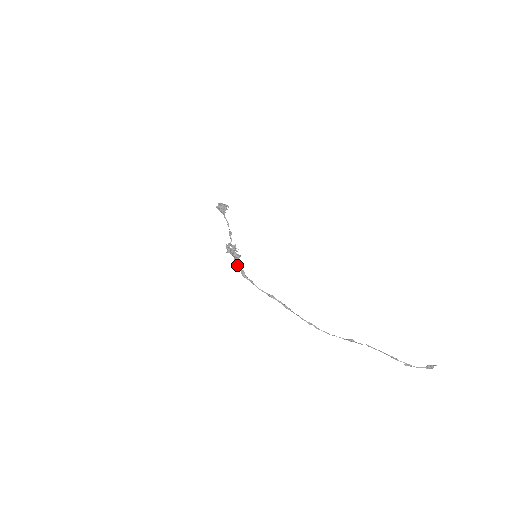
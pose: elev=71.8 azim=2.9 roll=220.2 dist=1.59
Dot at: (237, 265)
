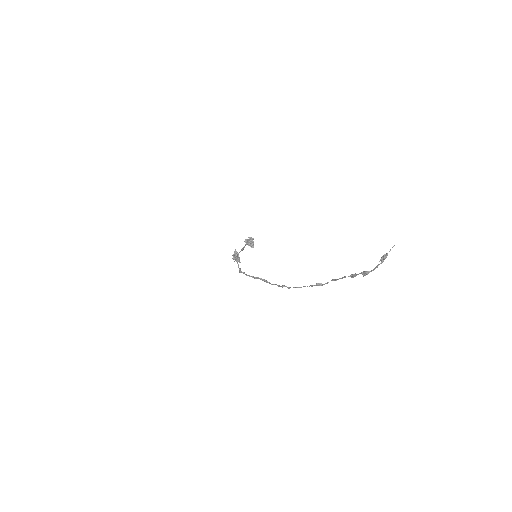
Dot at: (238, 267)
